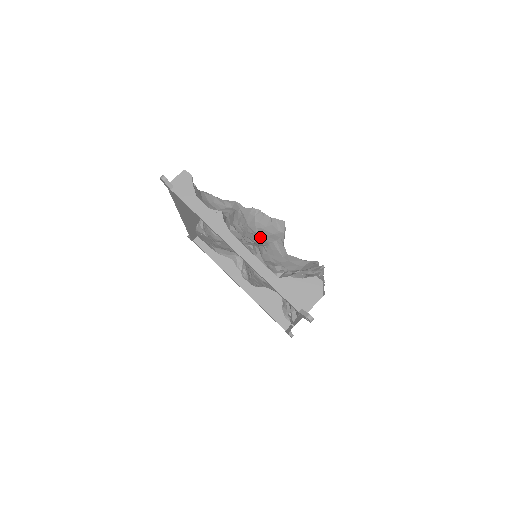
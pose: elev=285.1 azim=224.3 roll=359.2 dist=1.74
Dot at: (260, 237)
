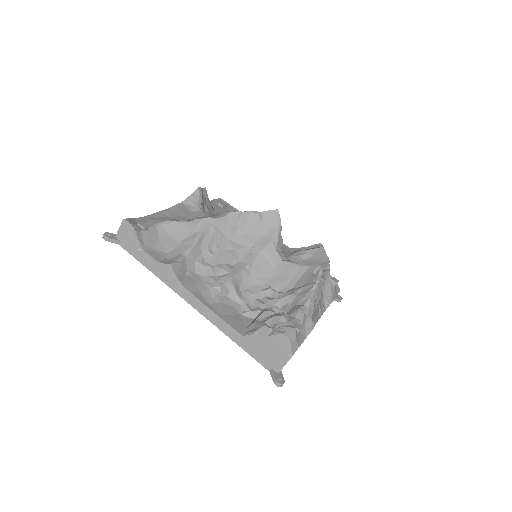
Dot at: (244, 250)
